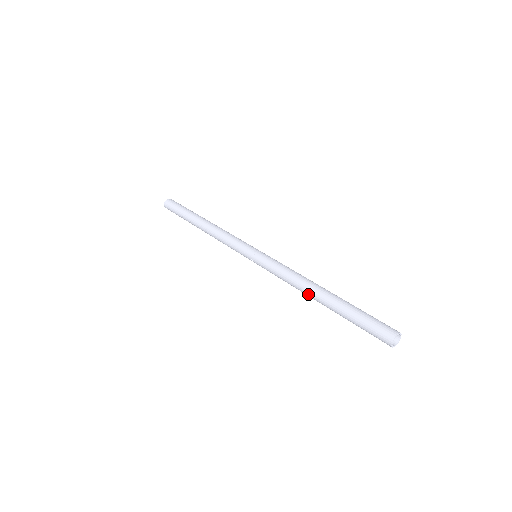
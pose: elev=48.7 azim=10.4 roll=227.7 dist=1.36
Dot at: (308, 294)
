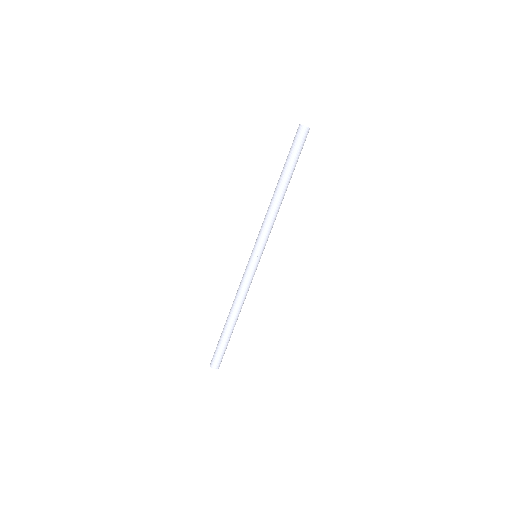
Dot at: (277, 198)
